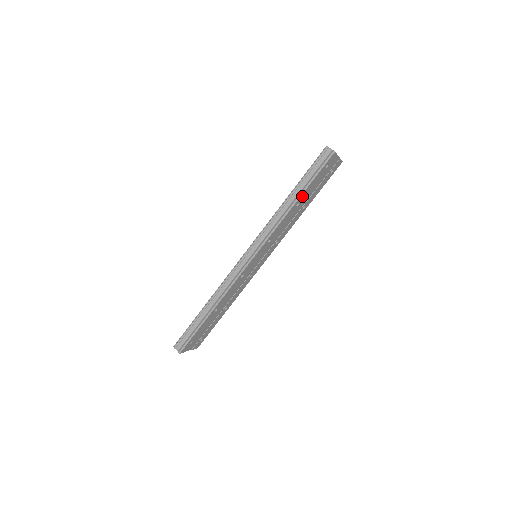
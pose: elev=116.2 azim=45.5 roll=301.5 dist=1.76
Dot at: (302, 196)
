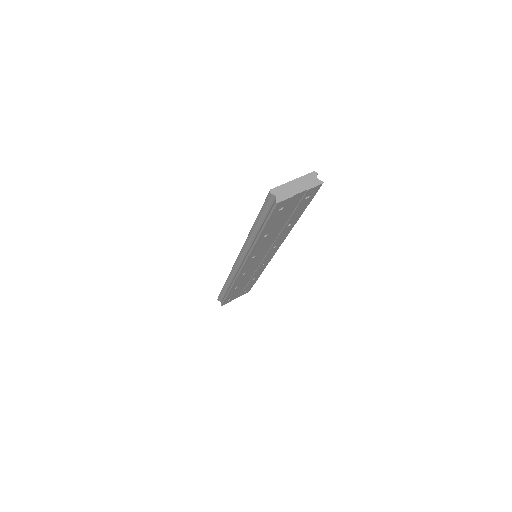
Dot at: (264, 232)
